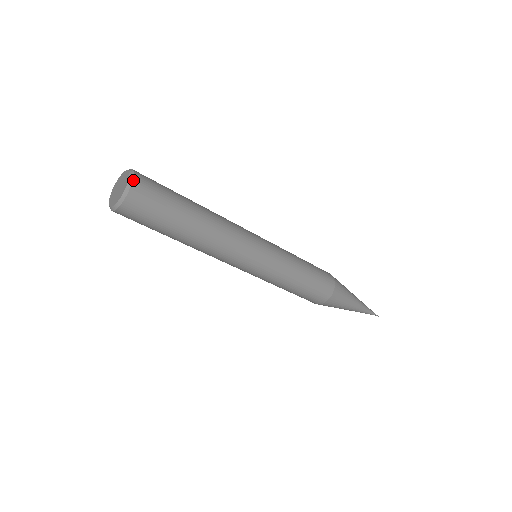
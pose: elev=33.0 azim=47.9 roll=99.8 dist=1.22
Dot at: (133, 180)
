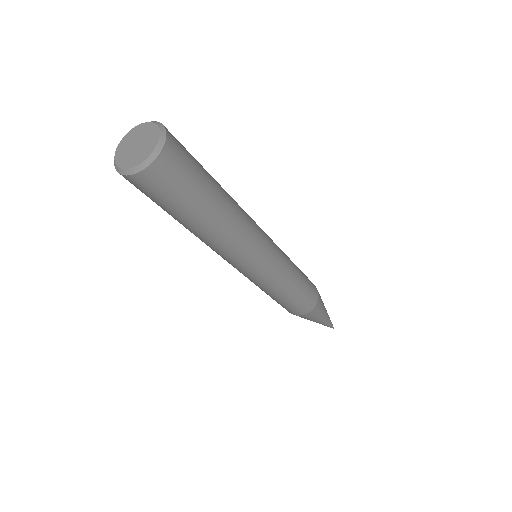
Dot at: (162, 149)
